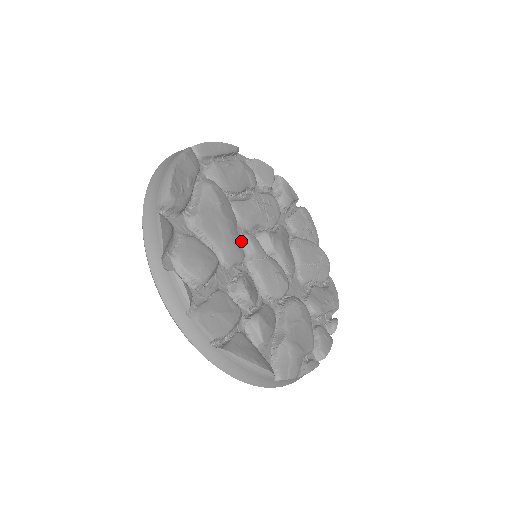
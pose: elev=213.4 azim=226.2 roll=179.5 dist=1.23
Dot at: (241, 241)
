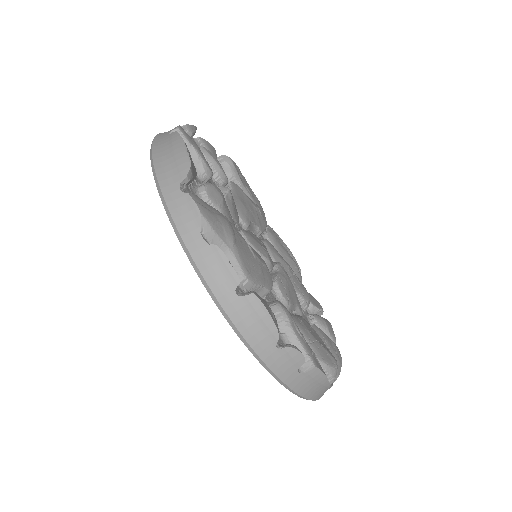
Dot at: occluded
